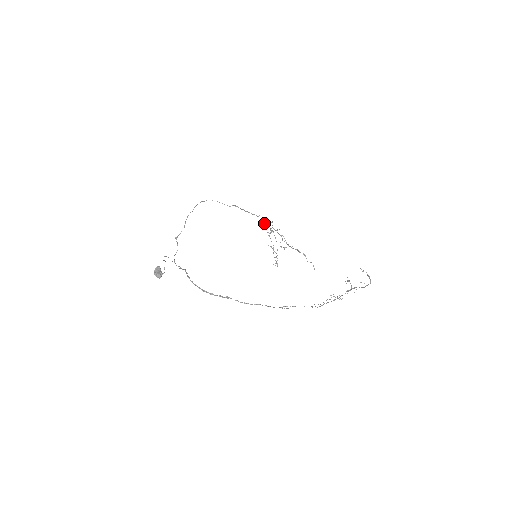
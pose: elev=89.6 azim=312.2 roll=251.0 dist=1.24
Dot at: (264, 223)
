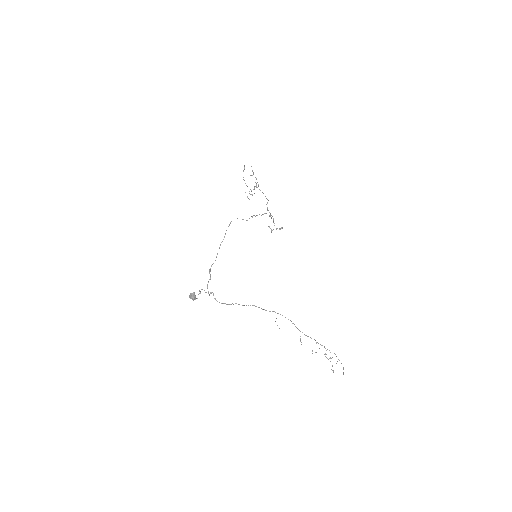
Dot at: (256, 187)
